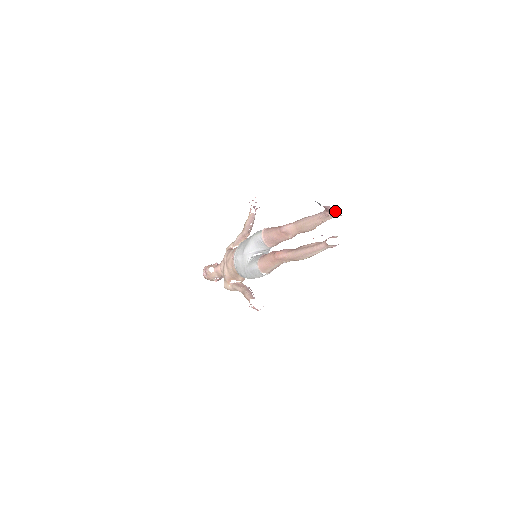
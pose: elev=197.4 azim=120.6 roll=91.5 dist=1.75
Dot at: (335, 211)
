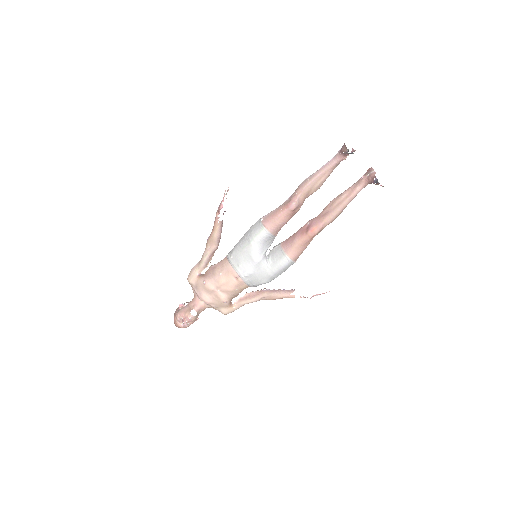
Dot at: (353, 151)
